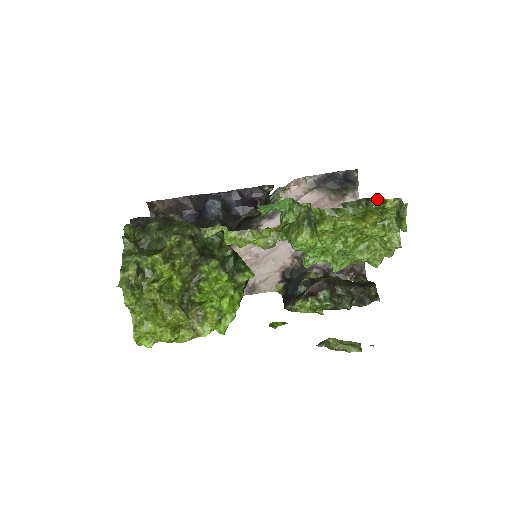
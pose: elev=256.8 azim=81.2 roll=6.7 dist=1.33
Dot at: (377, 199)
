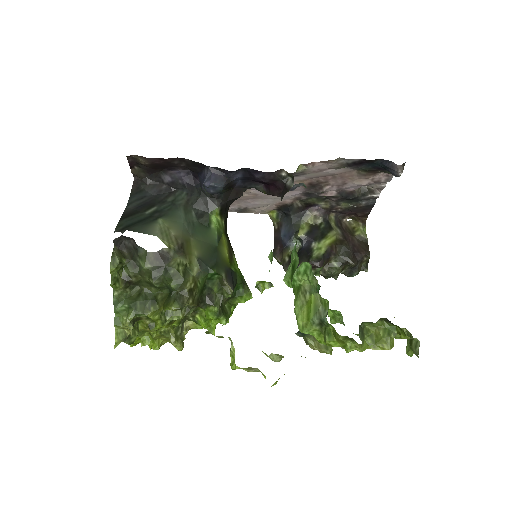
Dot at: (398, 326)
